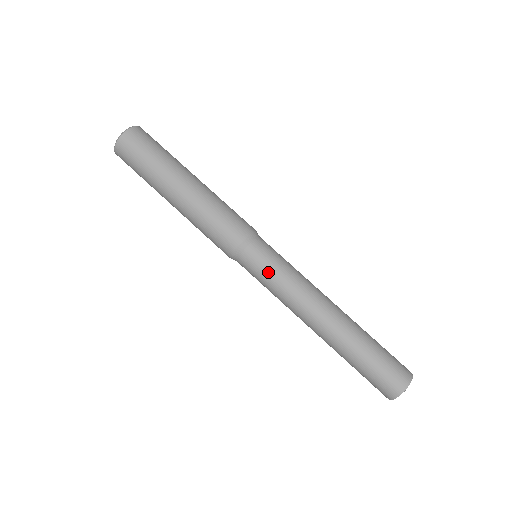
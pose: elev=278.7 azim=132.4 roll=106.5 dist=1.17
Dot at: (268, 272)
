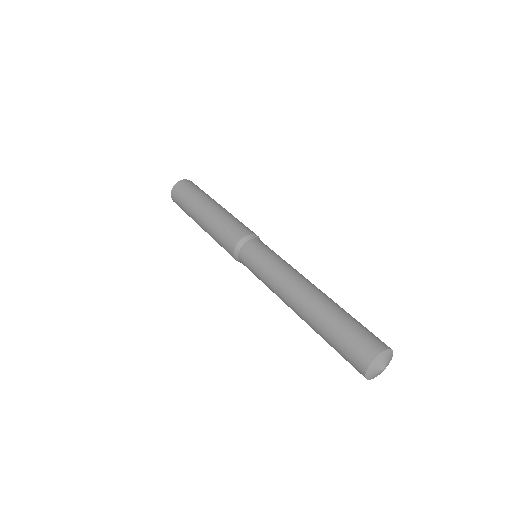
Dot at: (275, 253)
